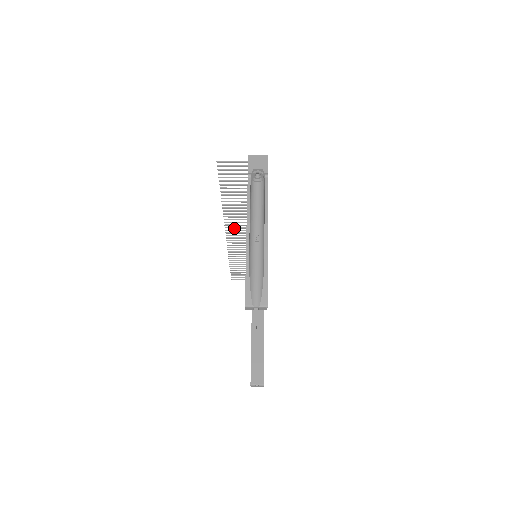
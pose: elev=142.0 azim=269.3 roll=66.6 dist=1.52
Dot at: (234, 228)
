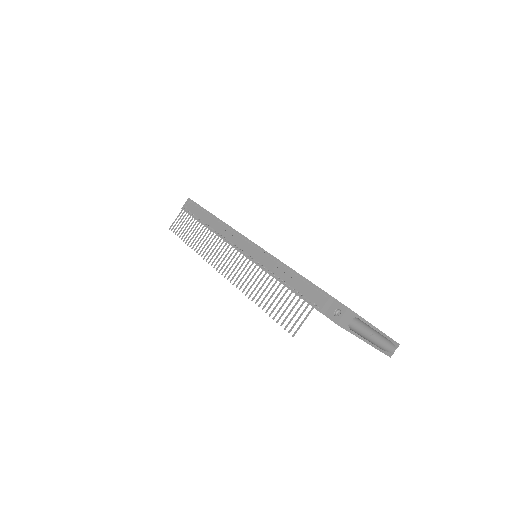
Dot at: (230, 269)
